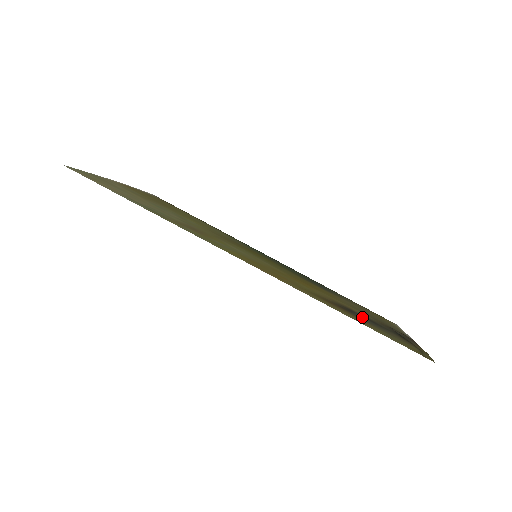
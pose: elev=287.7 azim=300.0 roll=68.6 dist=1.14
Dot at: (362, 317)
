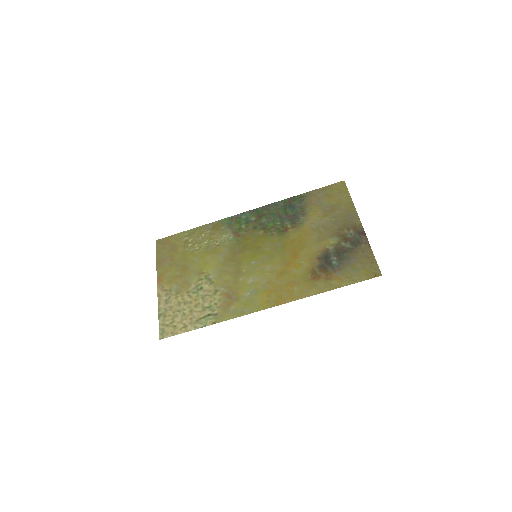
Dot at: (334, 260)
